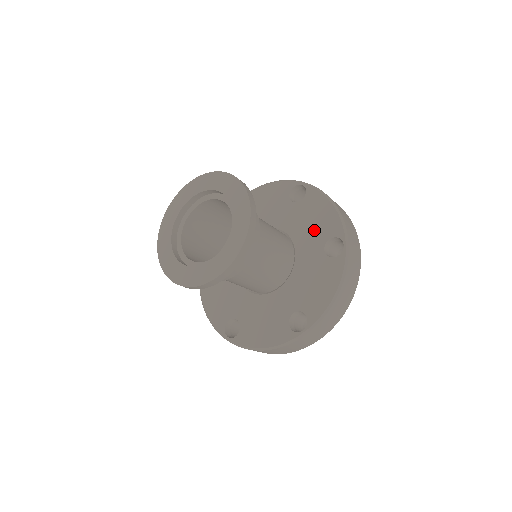
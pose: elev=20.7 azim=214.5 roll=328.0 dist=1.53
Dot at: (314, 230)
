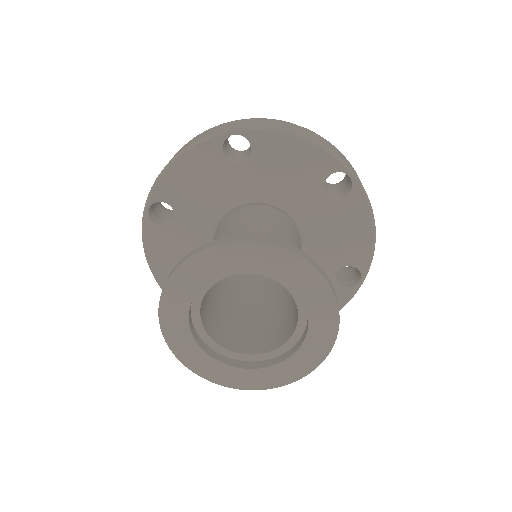
Dot at: (336, 246)
